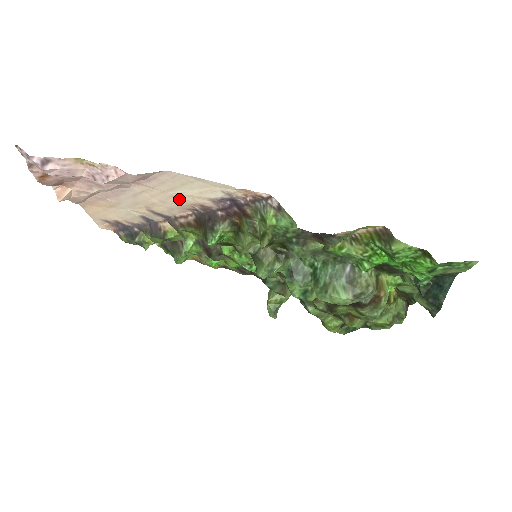
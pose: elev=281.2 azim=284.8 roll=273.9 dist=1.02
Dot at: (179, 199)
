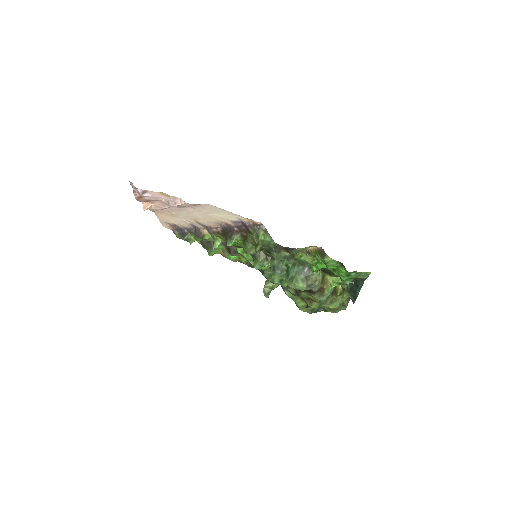
Dot at: (213, 218)
